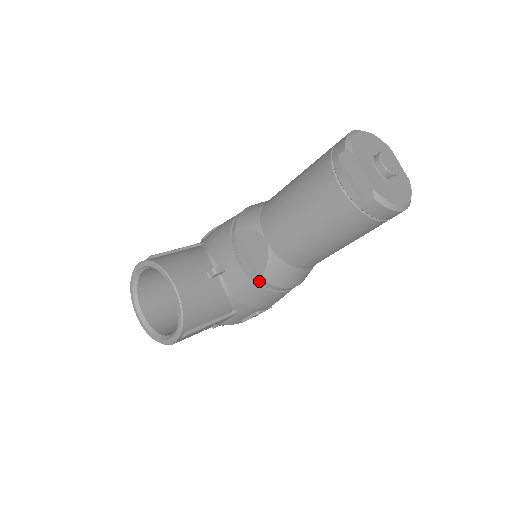
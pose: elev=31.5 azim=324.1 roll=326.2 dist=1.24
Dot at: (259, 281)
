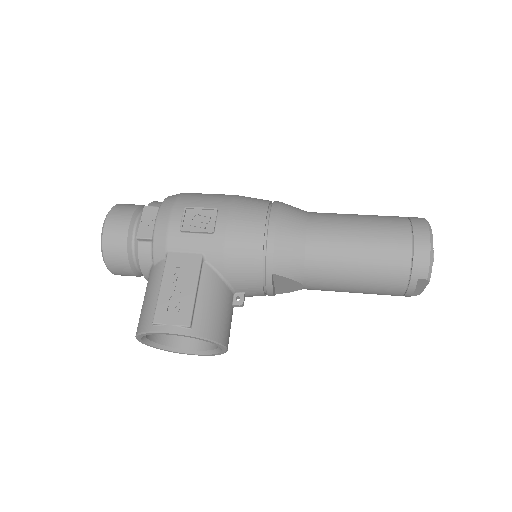
Dot at: occluded
